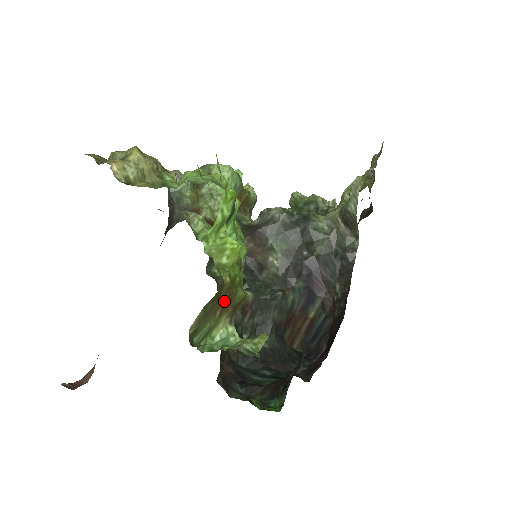
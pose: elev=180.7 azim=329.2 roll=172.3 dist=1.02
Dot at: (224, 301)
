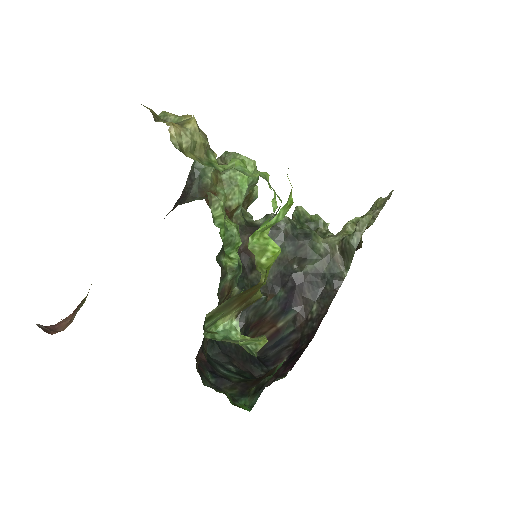
Dot at: (245, 297)
